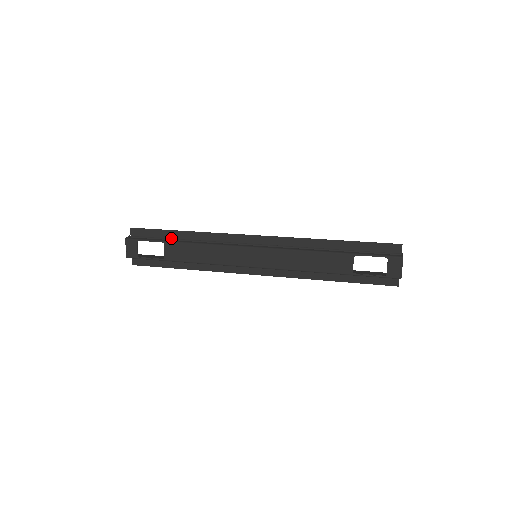
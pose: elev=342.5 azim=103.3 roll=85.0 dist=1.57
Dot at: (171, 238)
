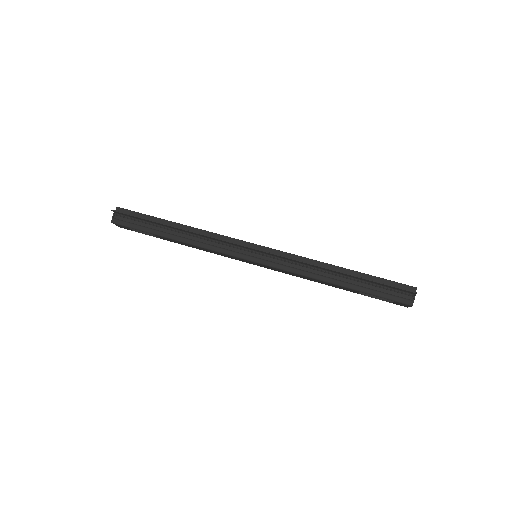
Dot at: (160, 225)
